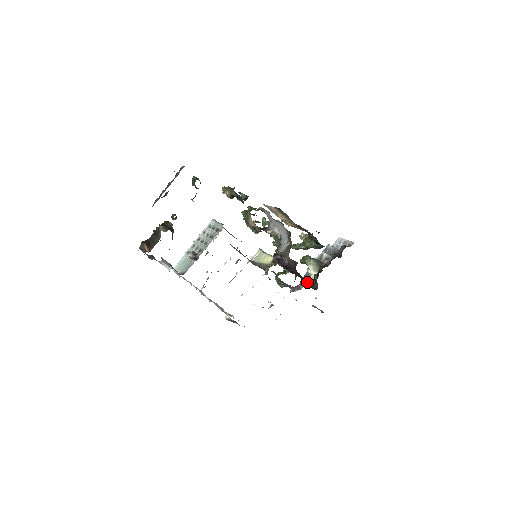
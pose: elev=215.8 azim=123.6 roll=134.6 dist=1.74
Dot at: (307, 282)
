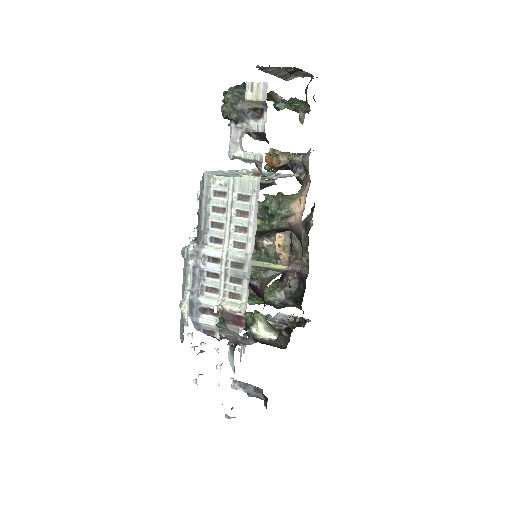
Dot at: (258, 340)
